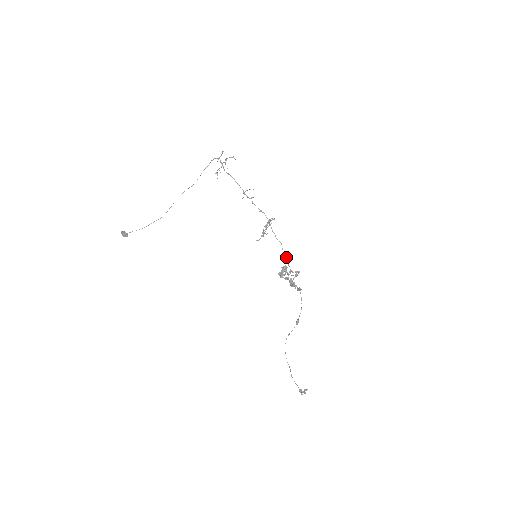
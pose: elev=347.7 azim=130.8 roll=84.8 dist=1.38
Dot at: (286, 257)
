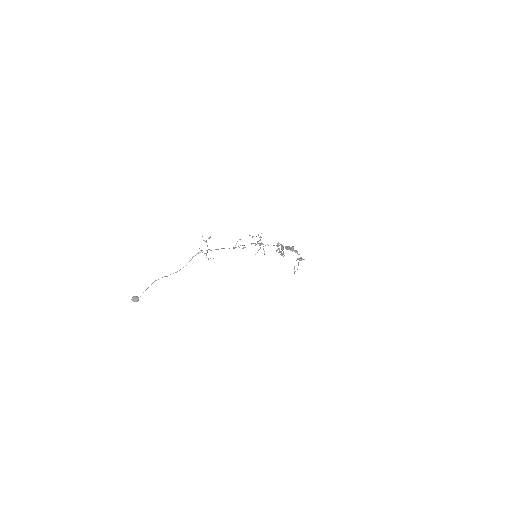
Dot at: occluded
